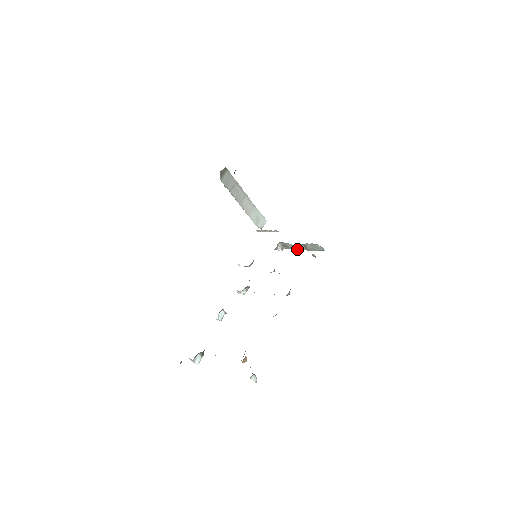
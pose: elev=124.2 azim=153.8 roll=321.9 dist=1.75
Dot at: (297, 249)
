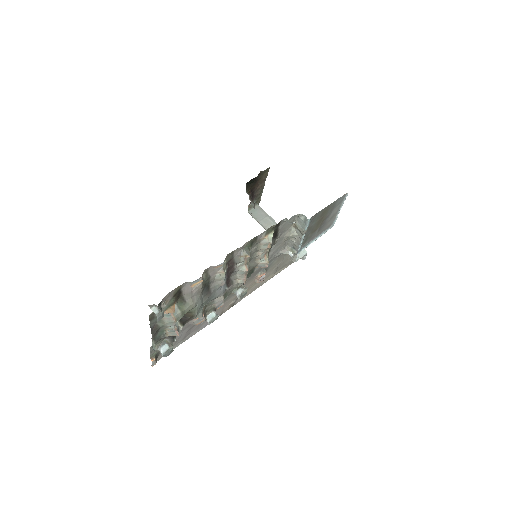
Dot at: (300, 242)
